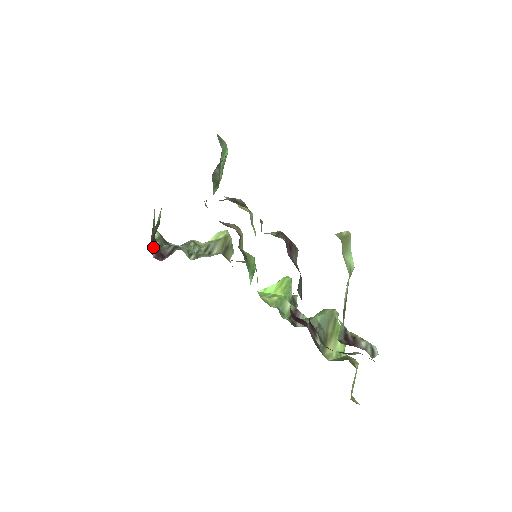
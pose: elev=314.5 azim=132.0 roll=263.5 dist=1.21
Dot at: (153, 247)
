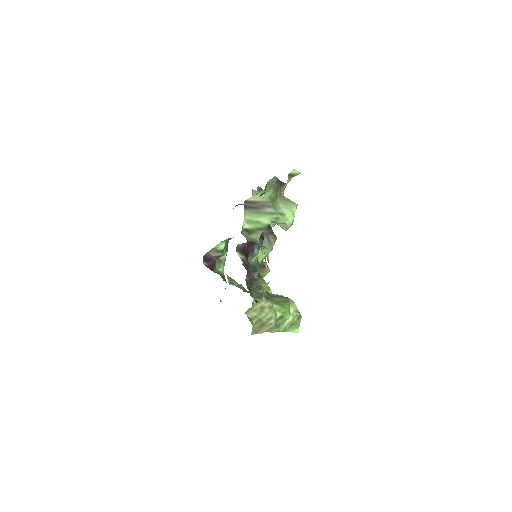
Dot at: (208, 261)
